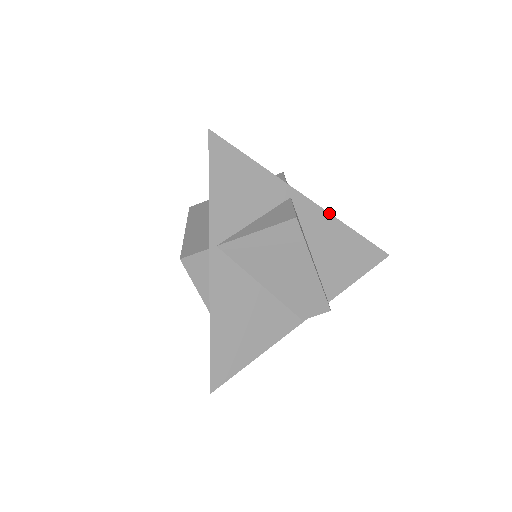
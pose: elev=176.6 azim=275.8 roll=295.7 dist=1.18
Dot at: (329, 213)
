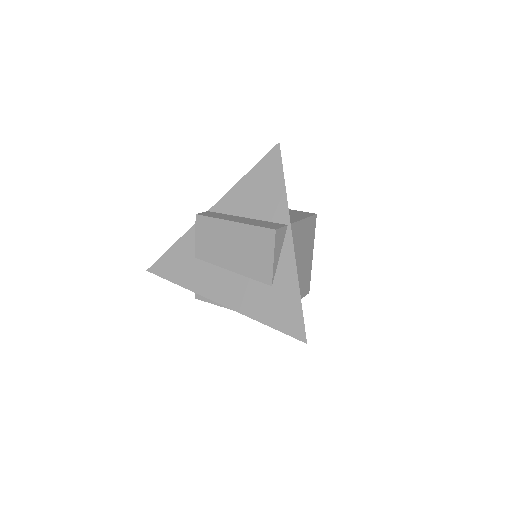
Dot at: occluded
